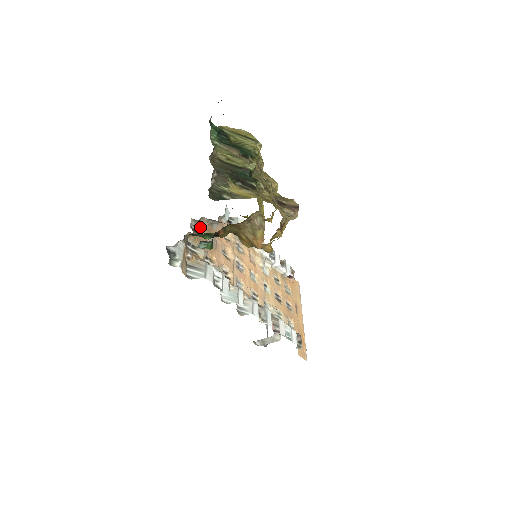
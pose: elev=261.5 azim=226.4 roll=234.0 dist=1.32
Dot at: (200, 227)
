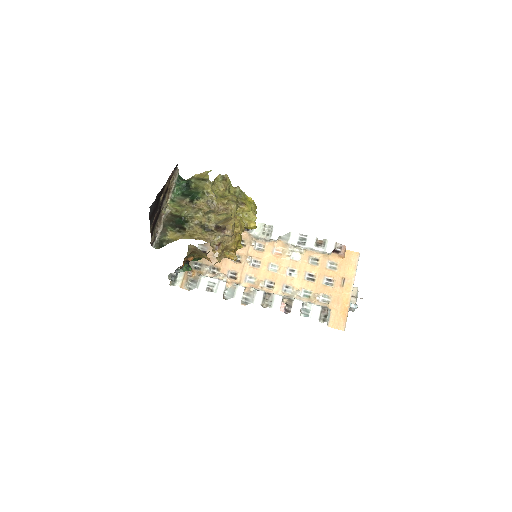
Dot at: (209, 247)
